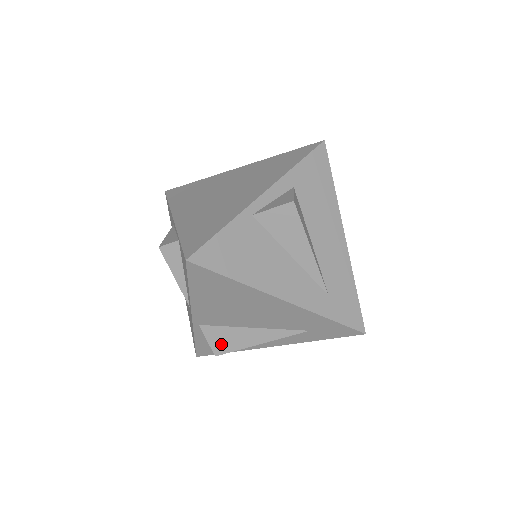
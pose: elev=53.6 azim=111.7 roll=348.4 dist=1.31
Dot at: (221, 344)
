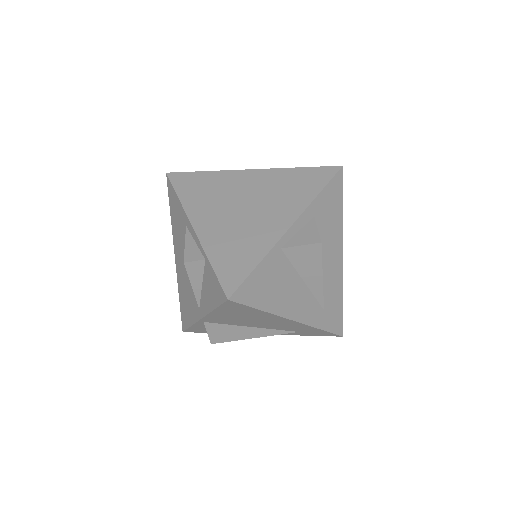
Dot at: (219, 336)
